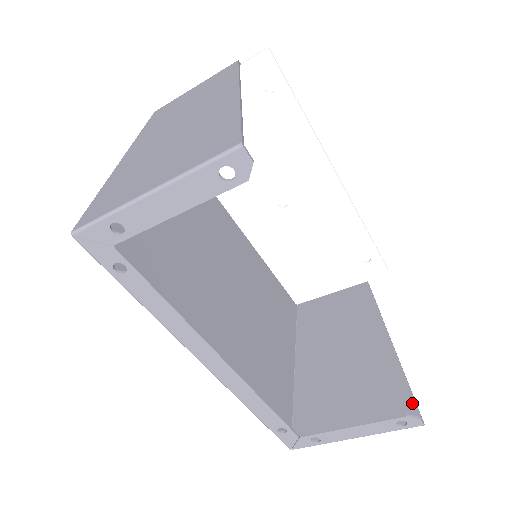
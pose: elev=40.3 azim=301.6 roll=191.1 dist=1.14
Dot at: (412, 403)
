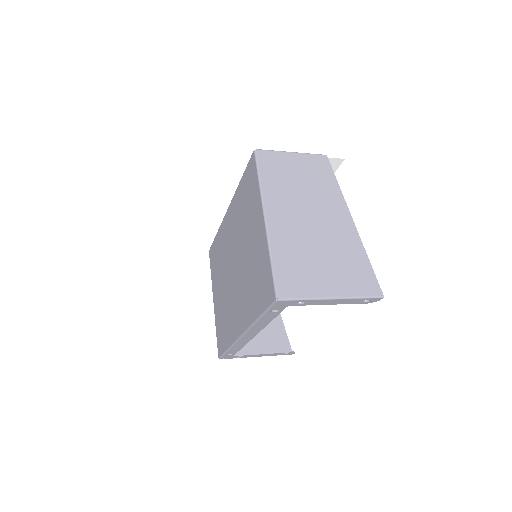
Dot at: (288, 342)
